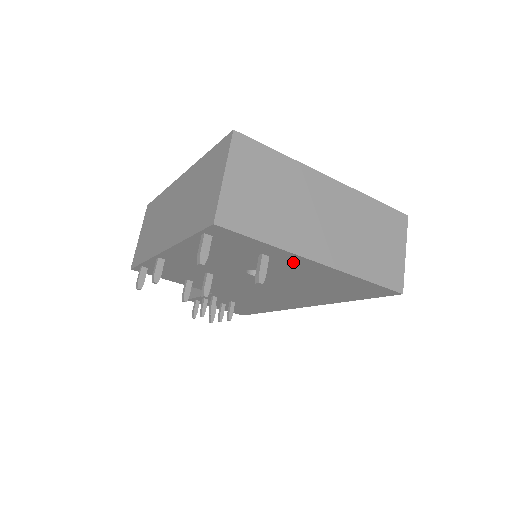
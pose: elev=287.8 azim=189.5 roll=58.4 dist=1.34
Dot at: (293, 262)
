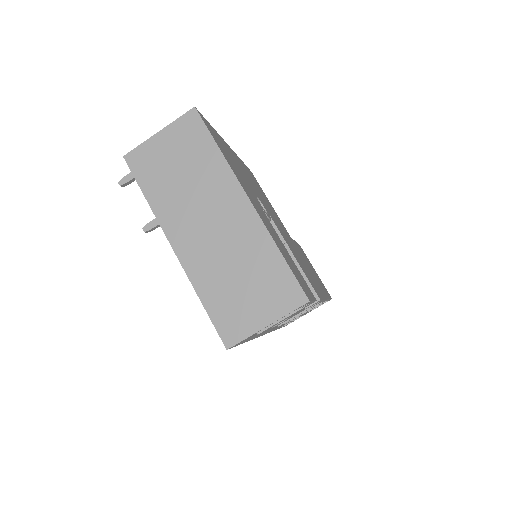
Dot at: occluded
